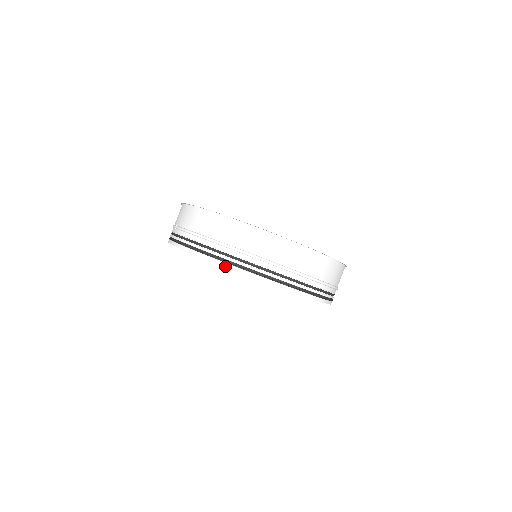
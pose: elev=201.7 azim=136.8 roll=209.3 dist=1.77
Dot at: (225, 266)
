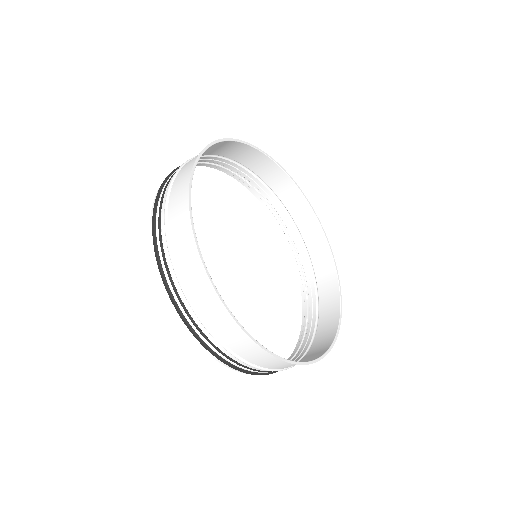
Dot at: occluded
